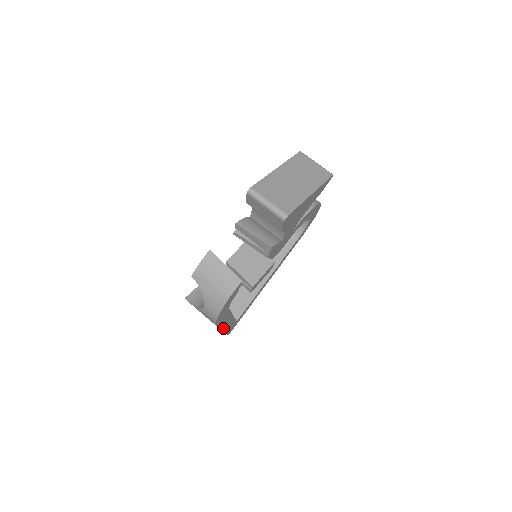
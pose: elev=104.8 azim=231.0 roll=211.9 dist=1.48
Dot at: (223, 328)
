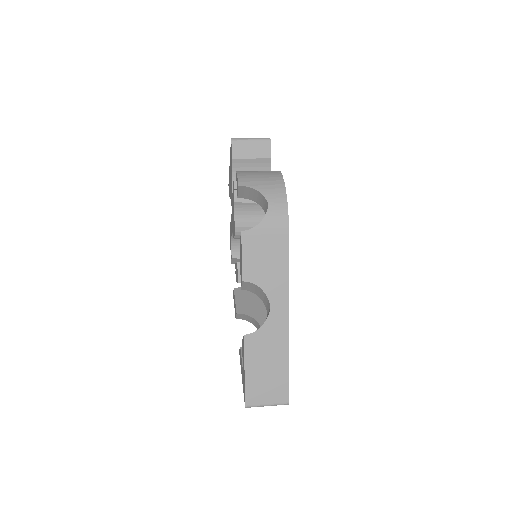
Dot at: (288, 309)
